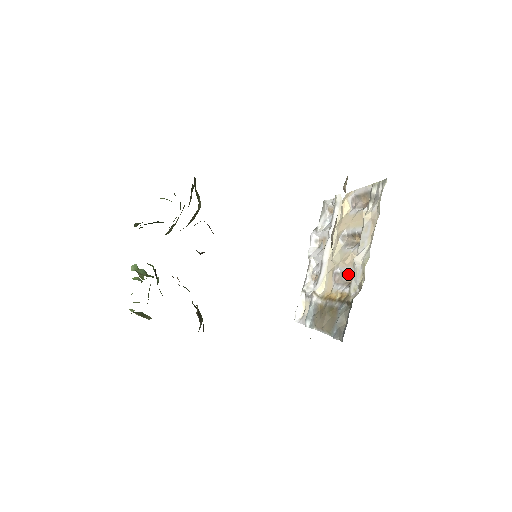
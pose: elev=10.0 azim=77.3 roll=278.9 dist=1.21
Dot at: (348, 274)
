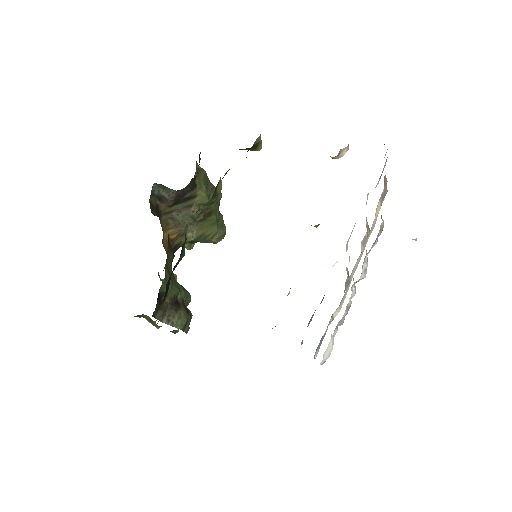
Dot at: (348, 273)
